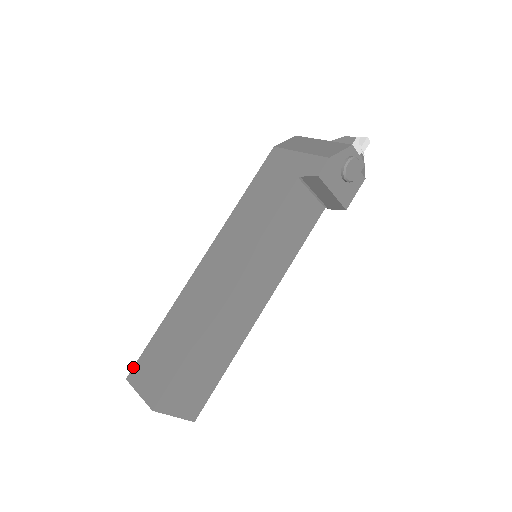
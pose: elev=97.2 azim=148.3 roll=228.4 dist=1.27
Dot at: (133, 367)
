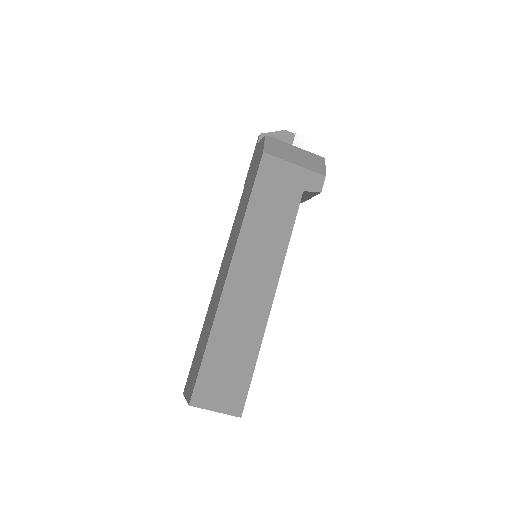
Dot at: (193, 392)
